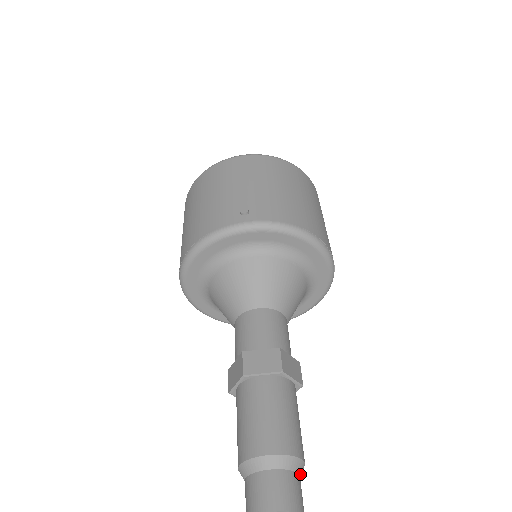
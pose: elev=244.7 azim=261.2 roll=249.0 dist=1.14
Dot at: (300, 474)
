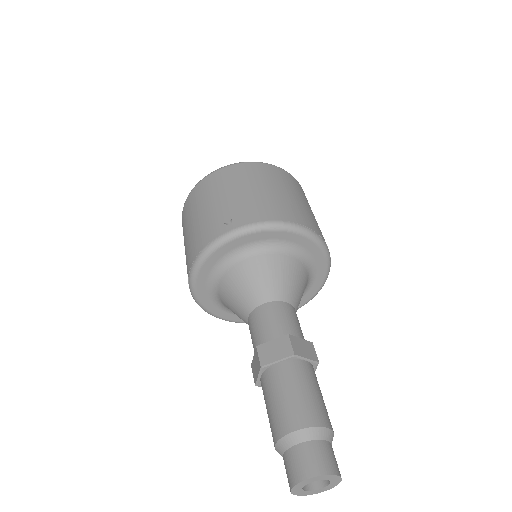
Dot at: (330, 441)
